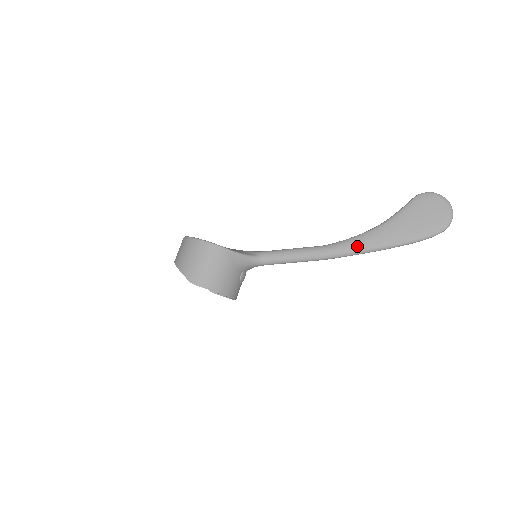
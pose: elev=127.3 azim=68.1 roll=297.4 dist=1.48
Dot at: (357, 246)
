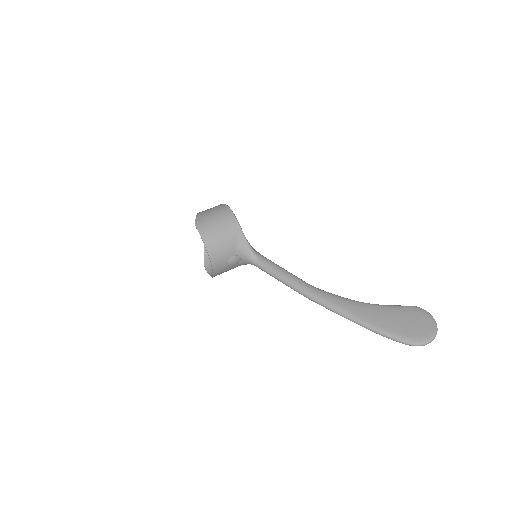
Dot at: (334, 302)
